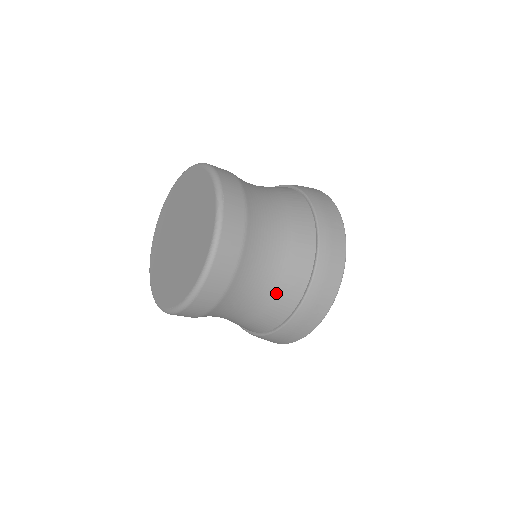
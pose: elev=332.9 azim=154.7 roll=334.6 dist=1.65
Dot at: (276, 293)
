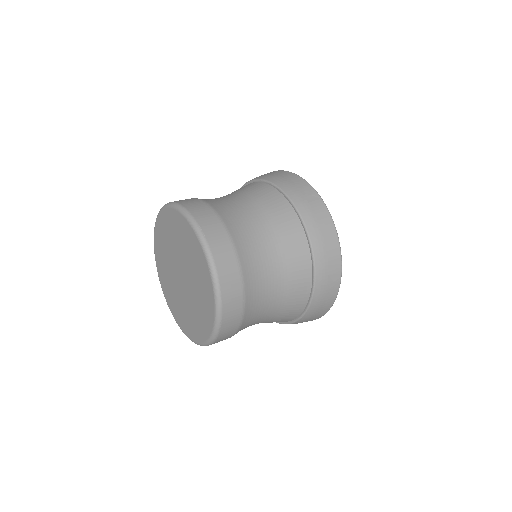
Dot at: (288, 284)
